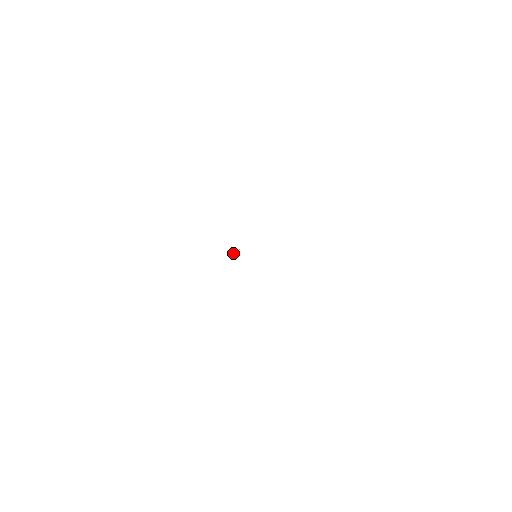
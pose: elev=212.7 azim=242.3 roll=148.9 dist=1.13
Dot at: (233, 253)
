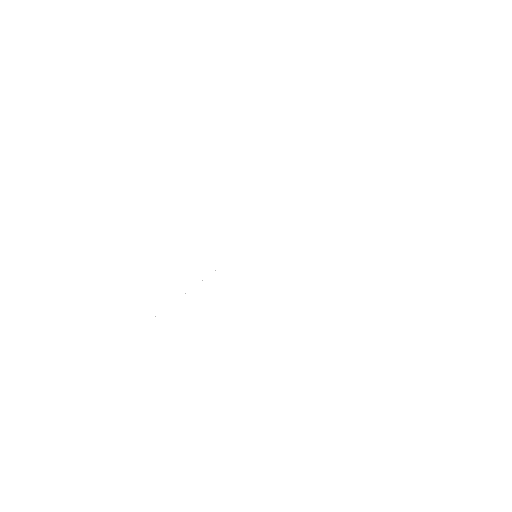
Dot at: occluded
